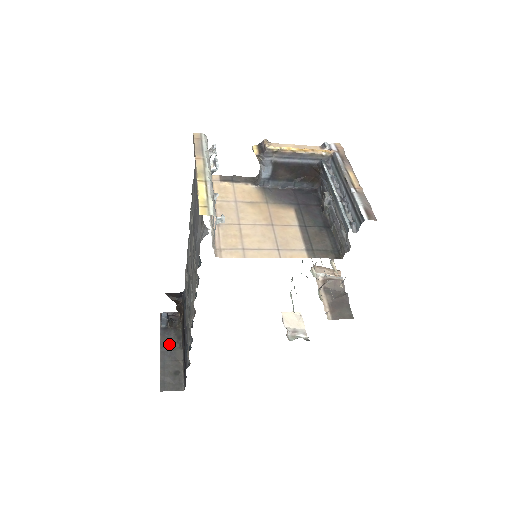
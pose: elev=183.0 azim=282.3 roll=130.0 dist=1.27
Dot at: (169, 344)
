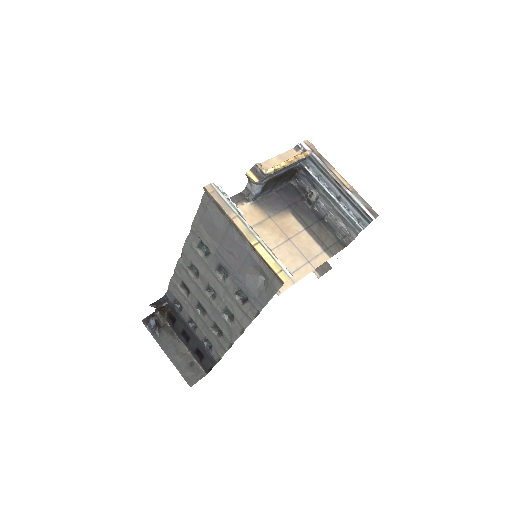
Dot at: (168, 344)
